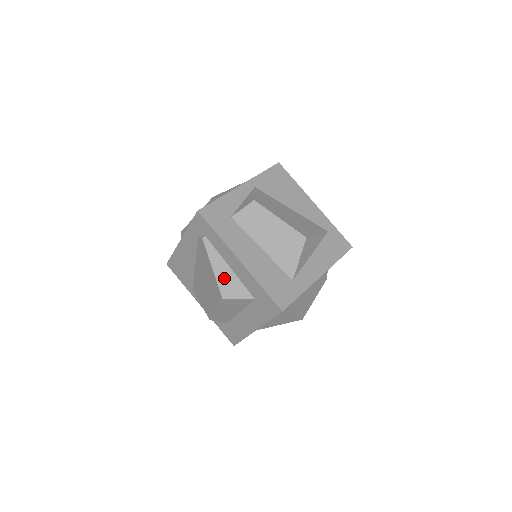
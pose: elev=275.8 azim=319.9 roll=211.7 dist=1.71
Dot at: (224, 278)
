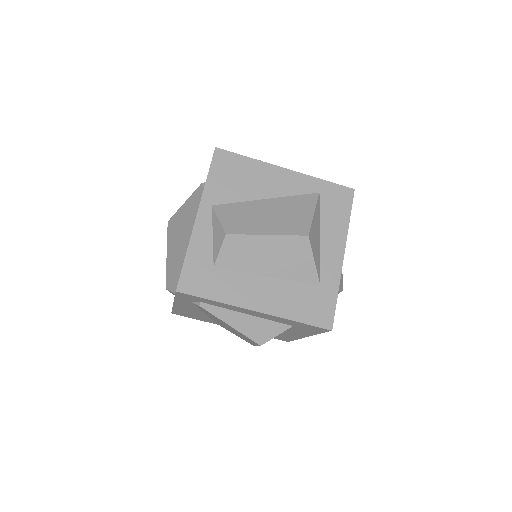
Dot at: (249, 327)
